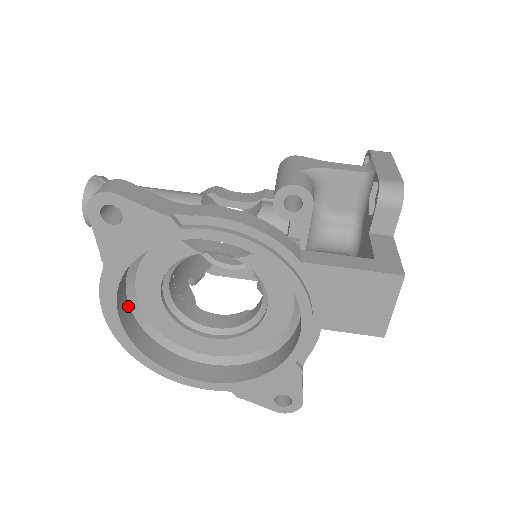
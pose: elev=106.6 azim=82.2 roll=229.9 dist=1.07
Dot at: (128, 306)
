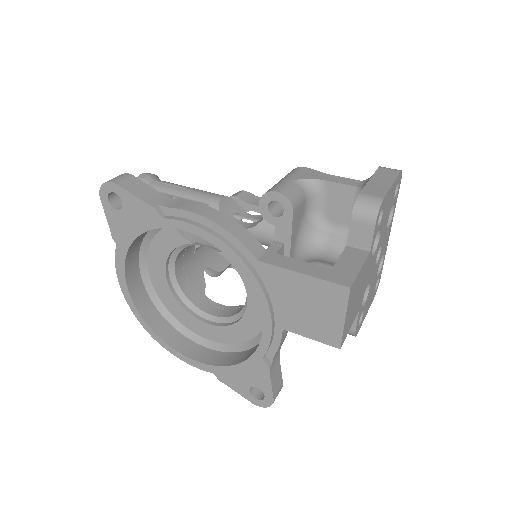
Dot at: (141, 282)
